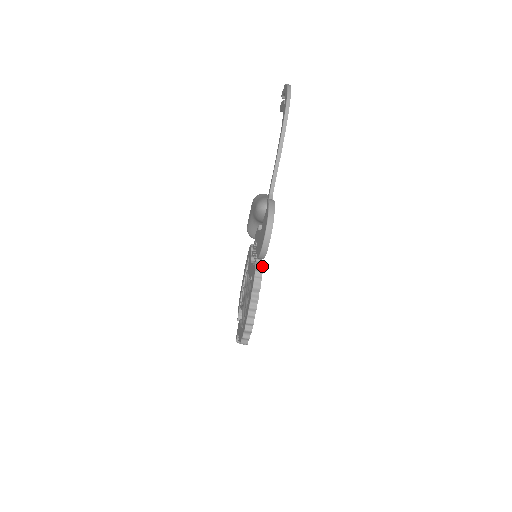
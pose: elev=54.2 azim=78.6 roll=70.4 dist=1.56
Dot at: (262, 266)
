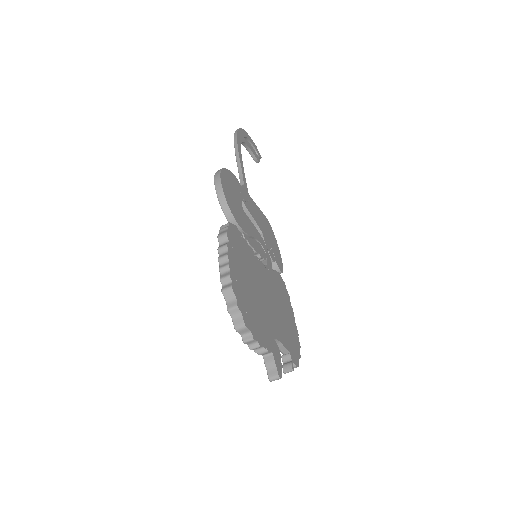
Dot at: (234, 225)
